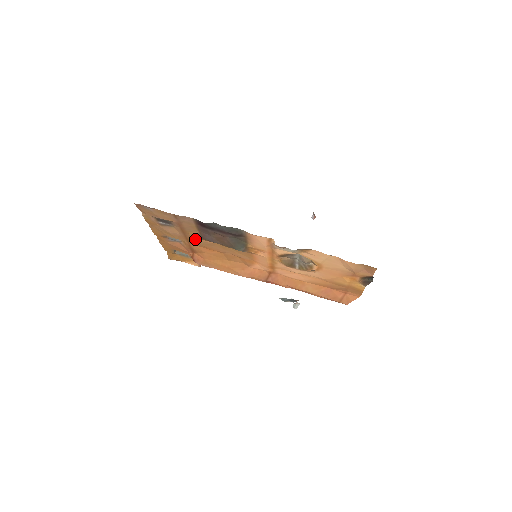
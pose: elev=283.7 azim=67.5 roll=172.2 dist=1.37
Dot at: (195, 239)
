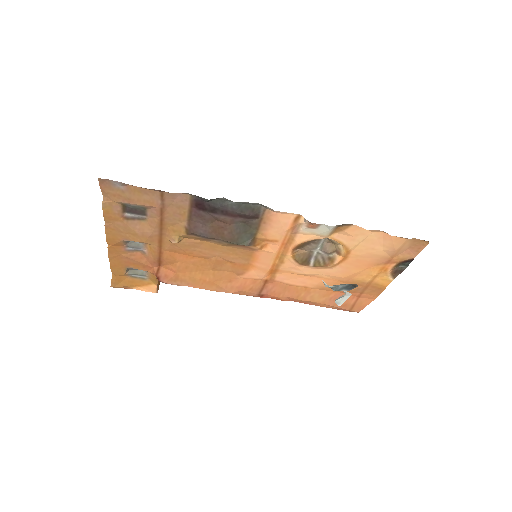
Dot at: (176, 237)
